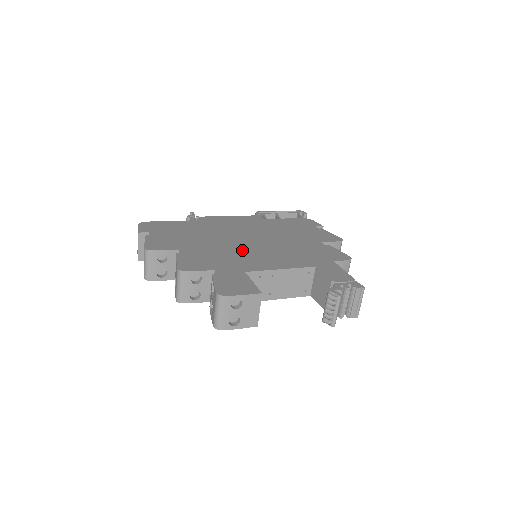
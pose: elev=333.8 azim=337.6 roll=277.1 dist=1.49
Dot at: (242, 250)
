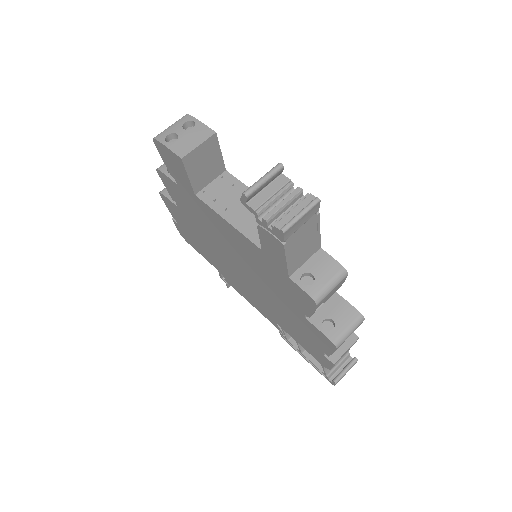
Dot at: occluded
